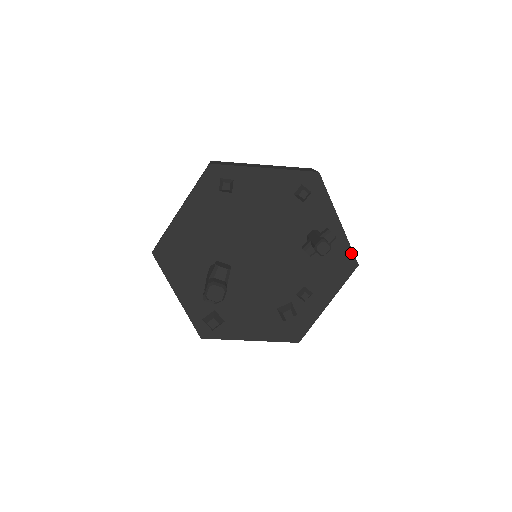
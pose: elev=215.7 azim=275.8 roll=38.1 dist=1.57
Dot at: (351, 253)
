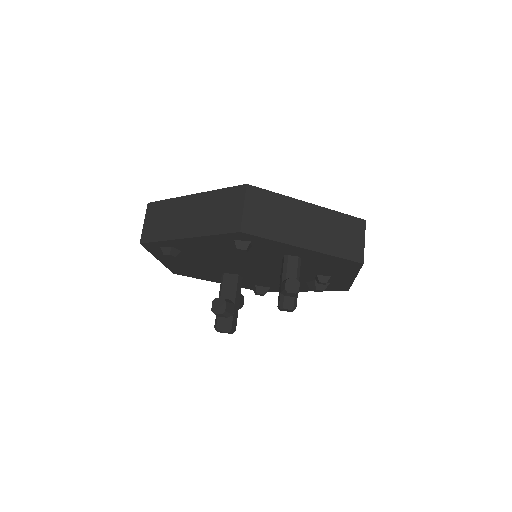
Dot at: (345, 260)
